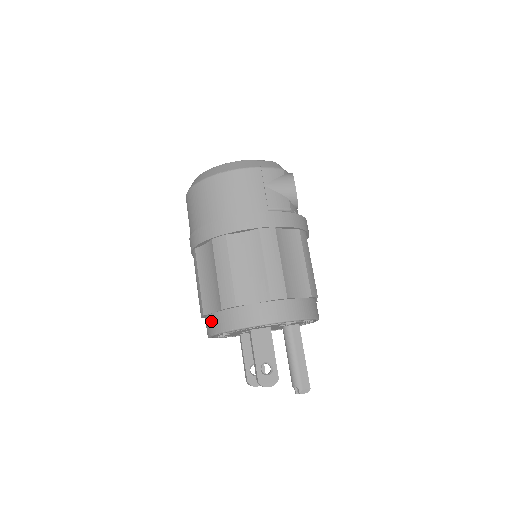
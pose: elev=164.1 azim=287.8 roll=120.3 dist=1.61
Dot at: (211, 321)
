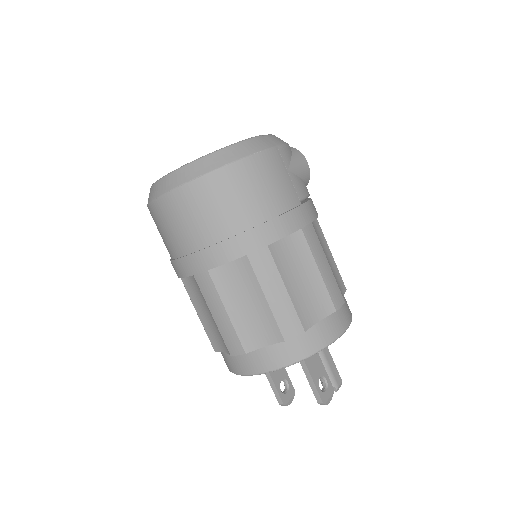
Dot at: (260, 358)
